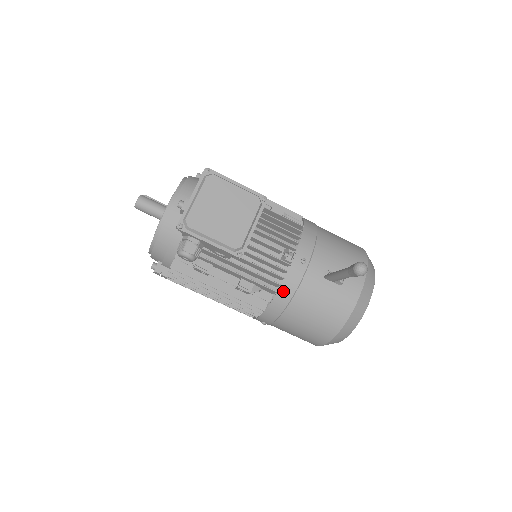
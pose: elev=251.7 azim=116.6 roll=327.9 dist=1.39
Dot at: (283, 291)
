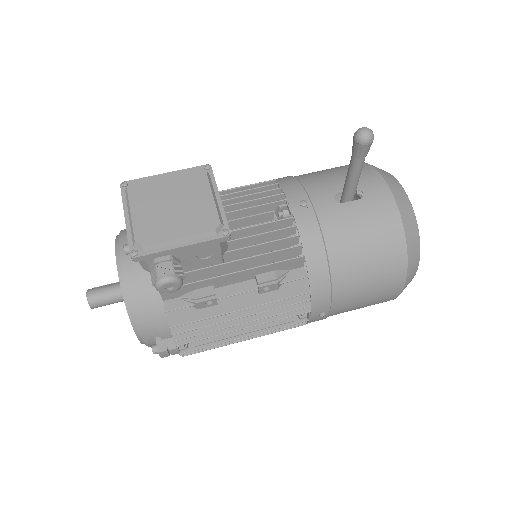
Dot at: (310, 250)
